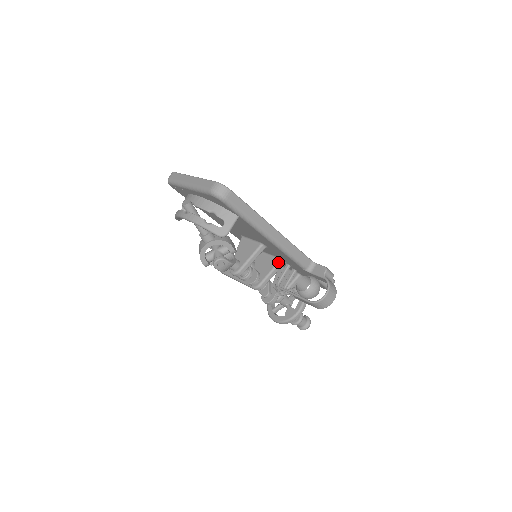
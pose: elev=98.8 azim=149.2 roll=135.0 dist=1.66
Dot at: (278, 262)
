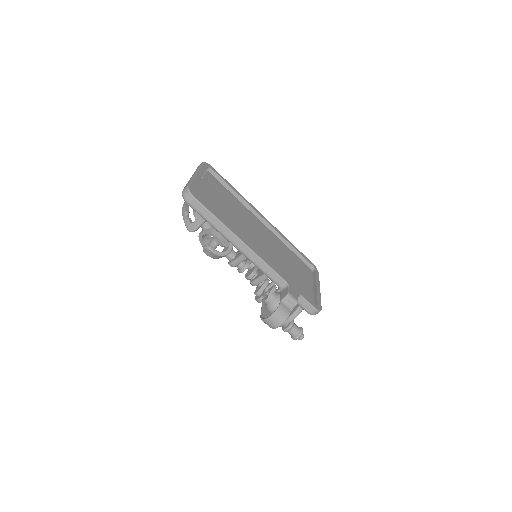
Dot at: occluded
